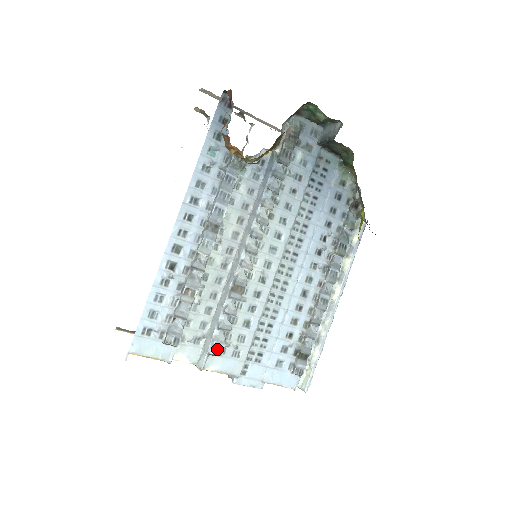
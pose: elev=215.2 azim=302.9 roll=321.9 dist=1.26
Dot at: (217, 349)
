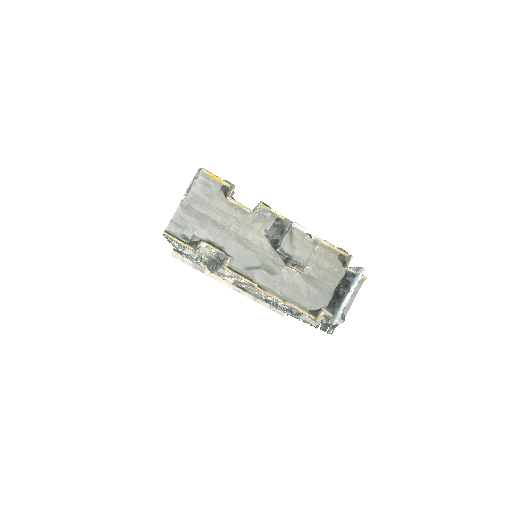
Dot at: (265, 205)
